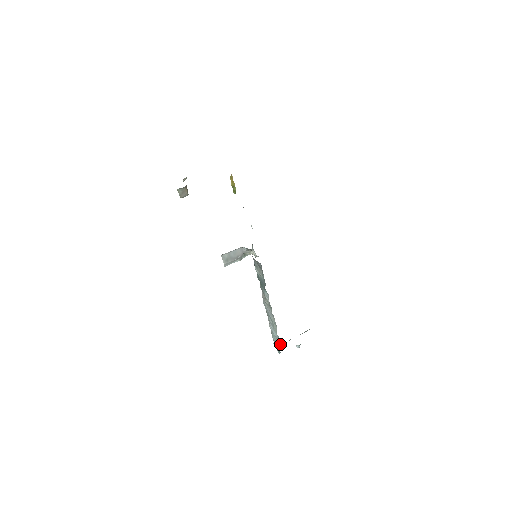
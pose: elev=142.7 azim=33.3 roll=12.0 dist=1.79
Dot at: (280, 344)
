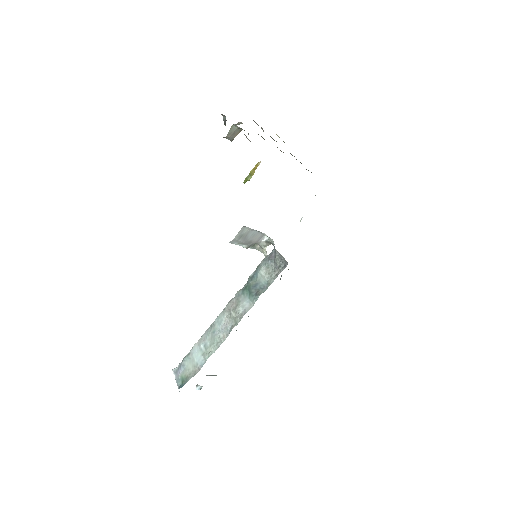
Dot at: (195, 373)
